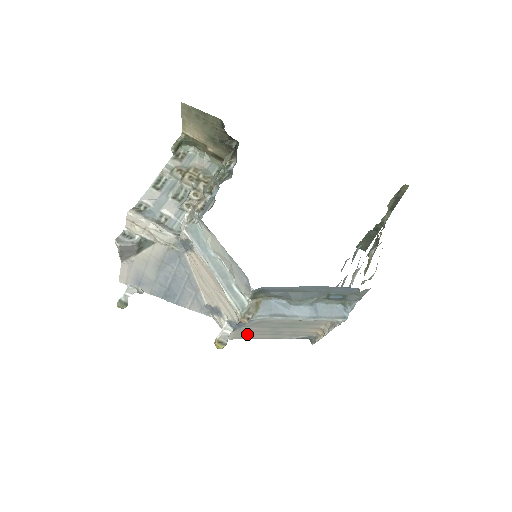
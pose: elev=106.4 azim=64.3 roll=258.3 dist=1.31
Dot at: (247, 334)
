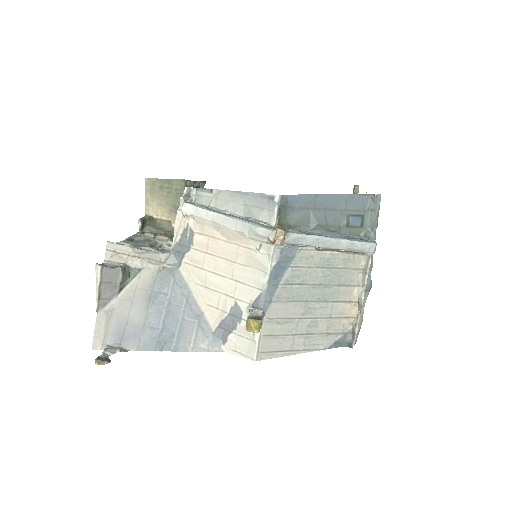
Dot at: (277, 335)
